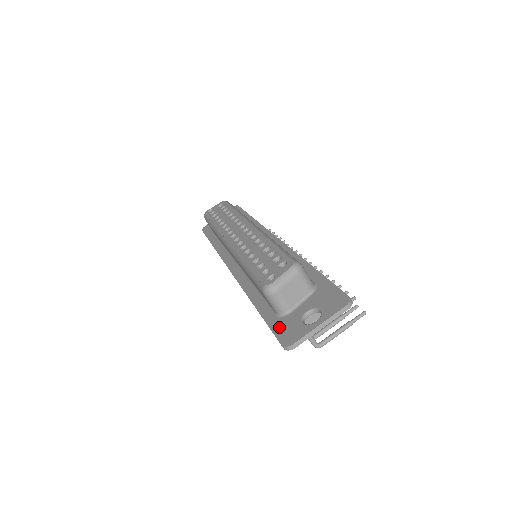
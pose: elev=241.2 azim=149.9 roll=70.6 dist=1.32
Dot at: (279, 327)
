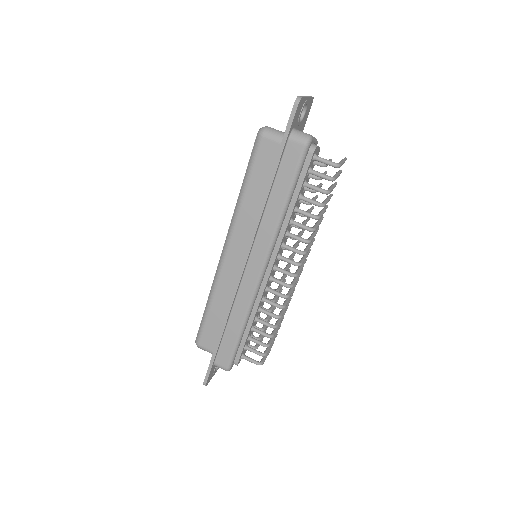
Dot at: (288, 126)
